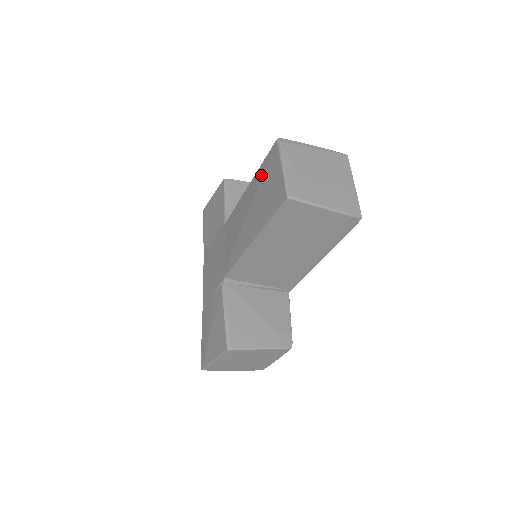
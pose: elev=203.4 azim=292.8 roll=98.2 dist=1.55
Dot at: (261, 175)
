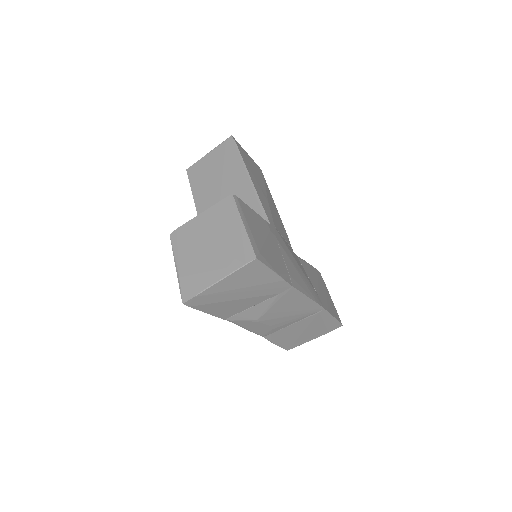
Dot at: occluded
